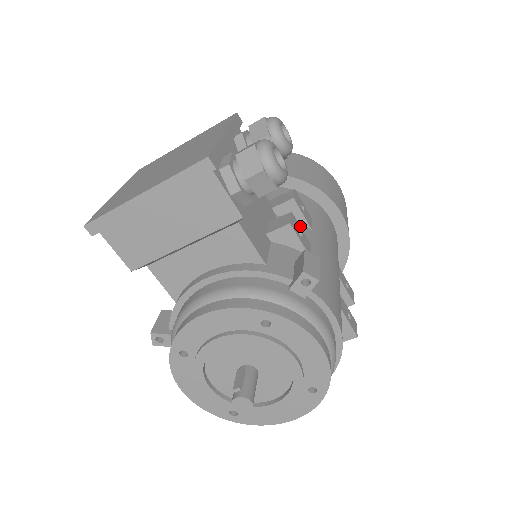
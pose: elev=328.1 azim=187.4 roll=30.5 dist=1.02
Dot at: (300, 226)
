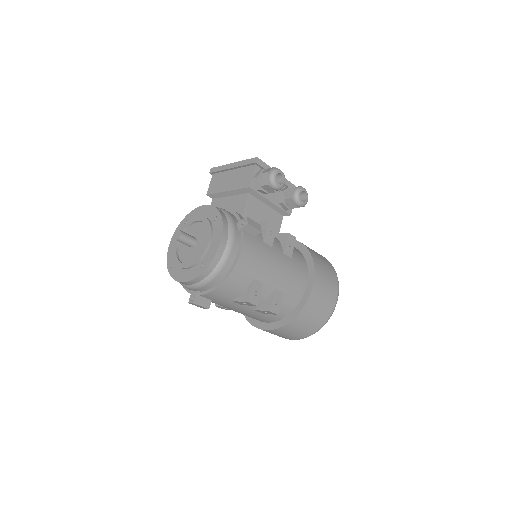
Dot at: (280, 246)
